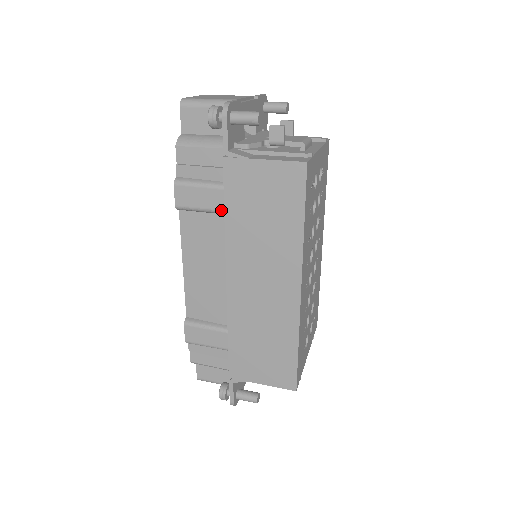
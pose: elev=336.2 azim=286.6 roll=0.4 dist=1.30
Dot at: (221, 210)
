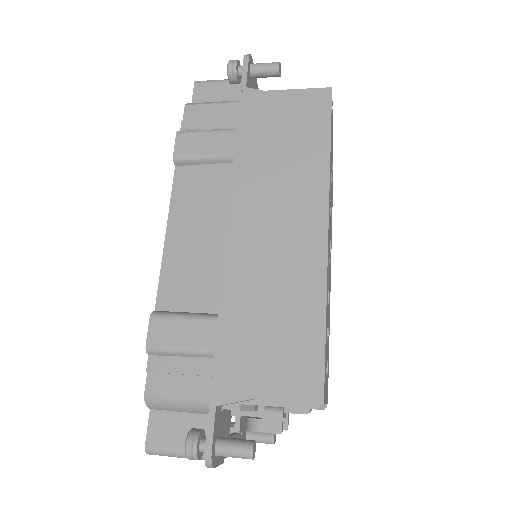
Dot at: (229, 153)
